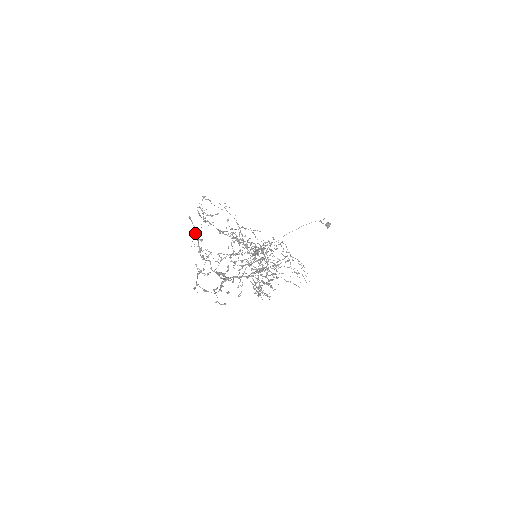
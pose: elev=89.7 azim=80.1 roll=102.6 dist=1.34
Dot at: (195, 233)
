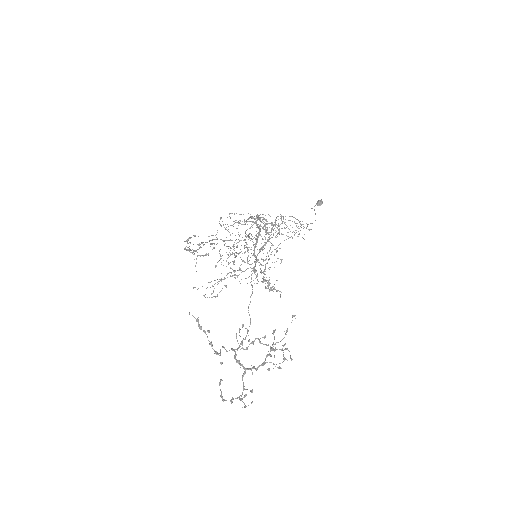
Dot at: (200, 327)
